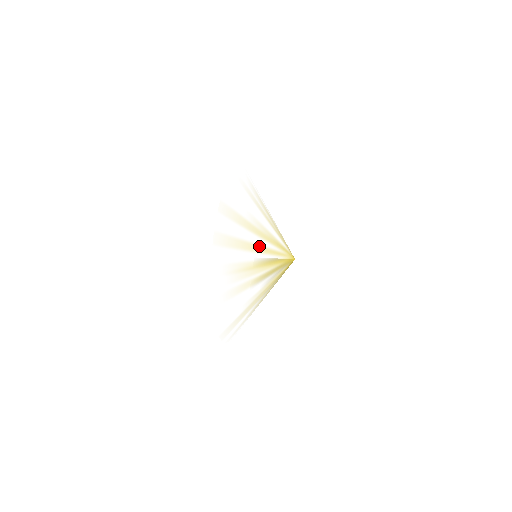
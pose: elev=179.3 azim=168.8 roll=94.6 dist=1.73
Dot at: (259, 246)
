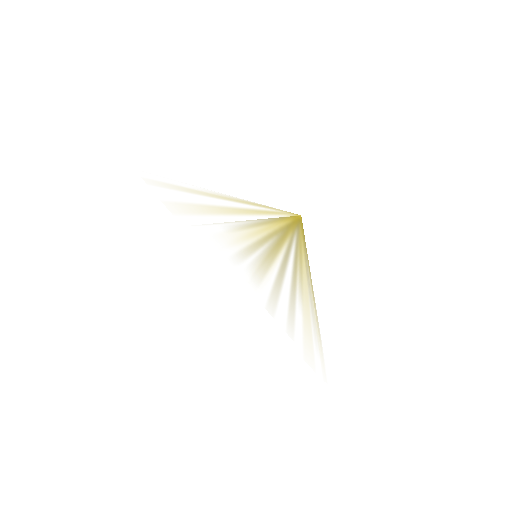
Dot at: (242, 209)
